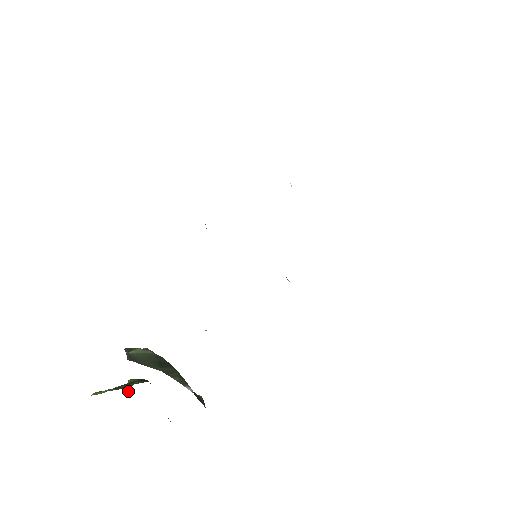
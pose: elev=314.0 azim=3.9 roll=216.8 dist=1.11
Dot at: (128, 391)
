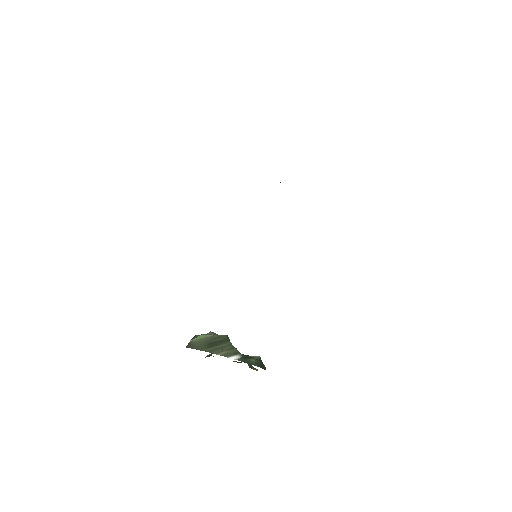
Dot at: occluded
